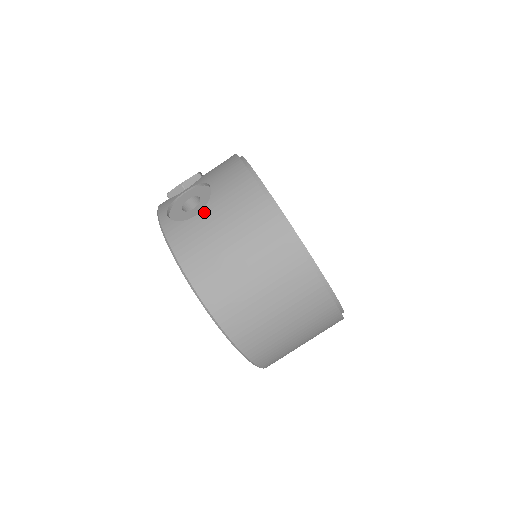
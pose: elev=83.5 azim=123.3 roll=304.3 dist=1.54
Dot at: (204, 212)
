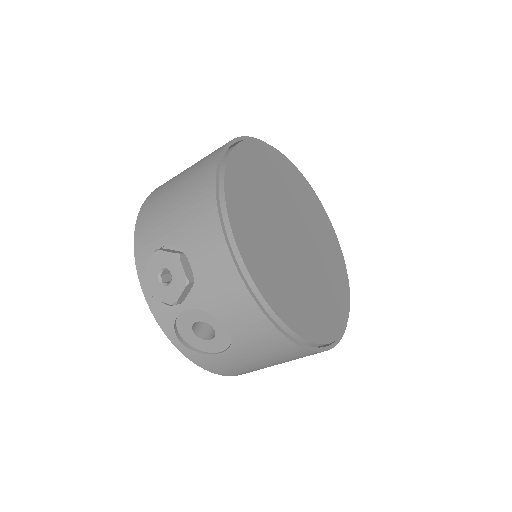
Dot at: (230, 352)
